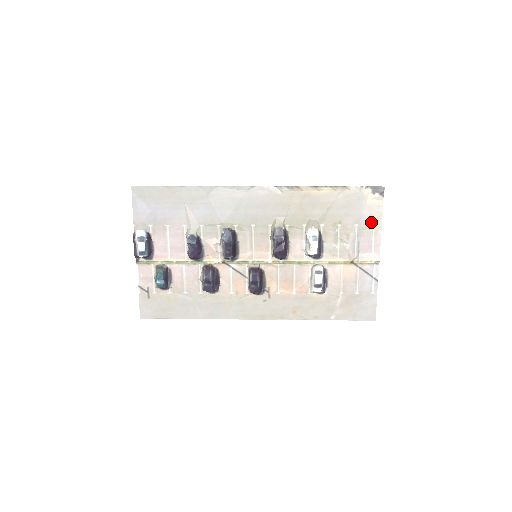
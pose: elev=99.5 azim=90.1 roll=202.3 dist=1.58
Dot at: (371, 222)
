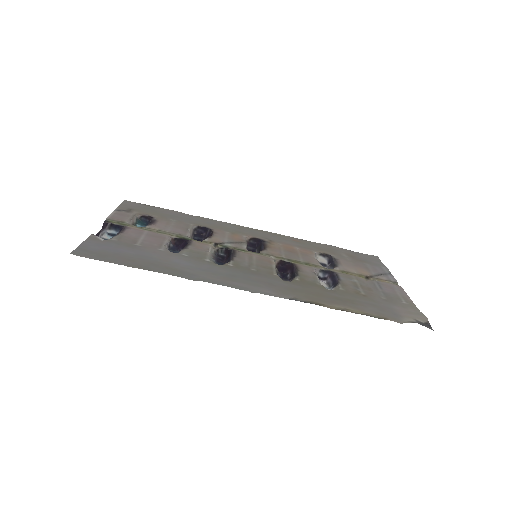
Dot at: (402, 304)
